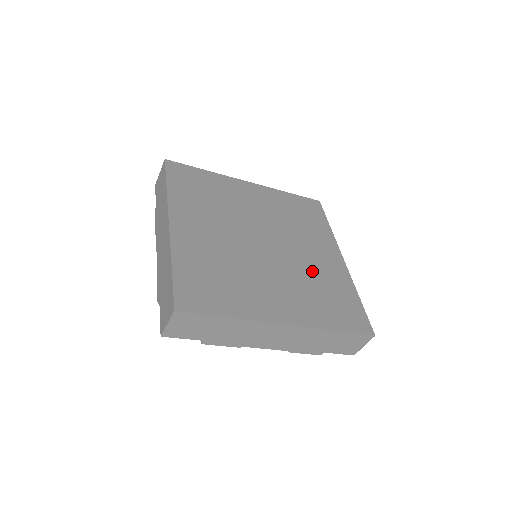
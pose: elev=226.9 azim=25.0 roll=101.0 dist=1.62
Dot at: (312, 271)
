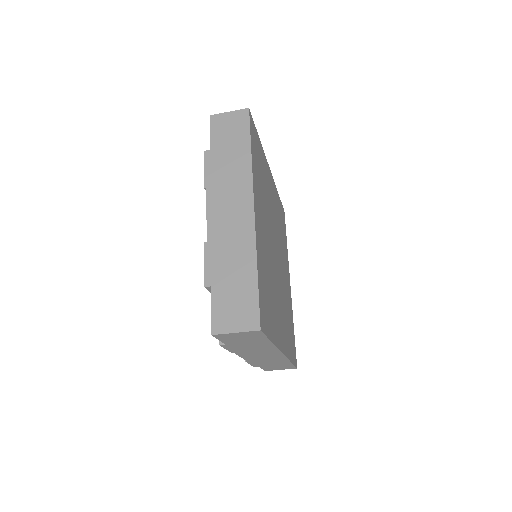
Dot at: occluded
